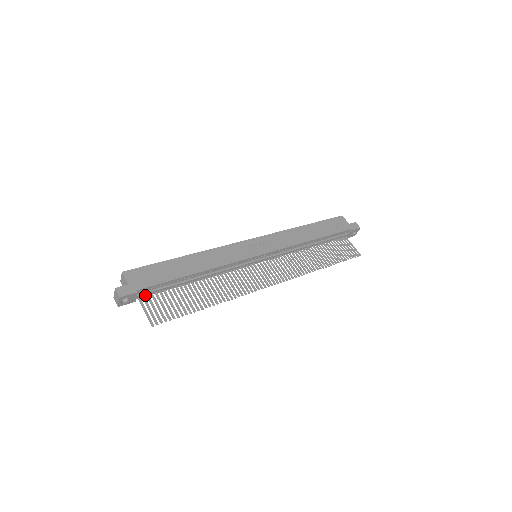
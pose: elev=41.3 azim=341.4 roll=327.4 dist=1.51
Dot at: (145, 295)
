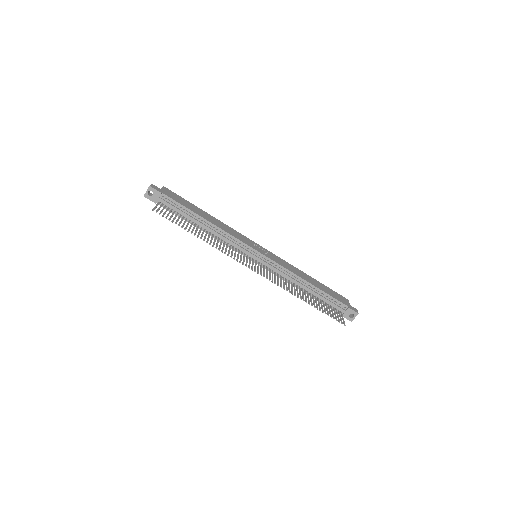
Dot at: (164, 206)
